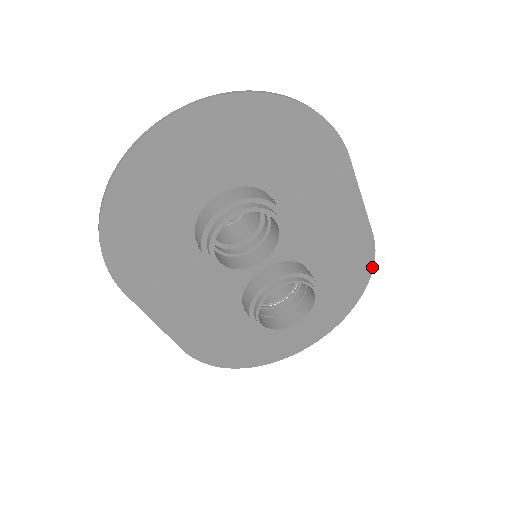
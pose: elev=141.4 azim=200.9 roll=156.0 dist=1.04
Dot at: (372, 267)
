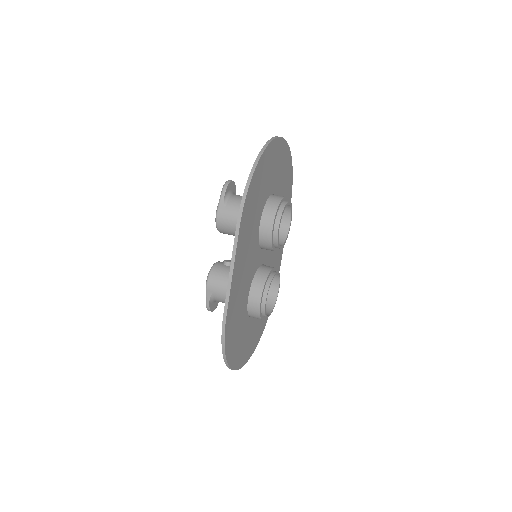
Dot at: occluded
